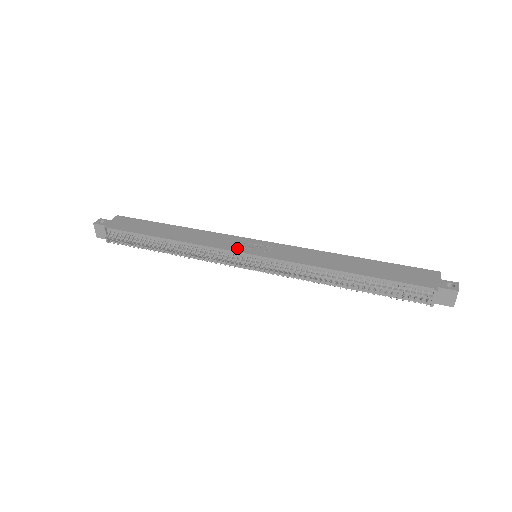
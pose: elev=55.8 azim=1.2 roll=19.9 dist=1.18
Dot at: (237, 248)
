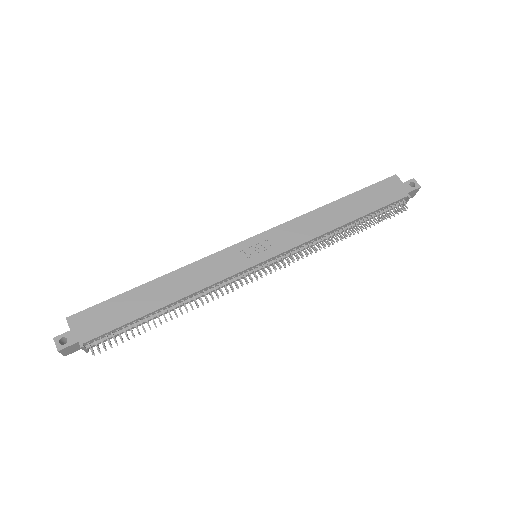
Dot at: (243, 264)
